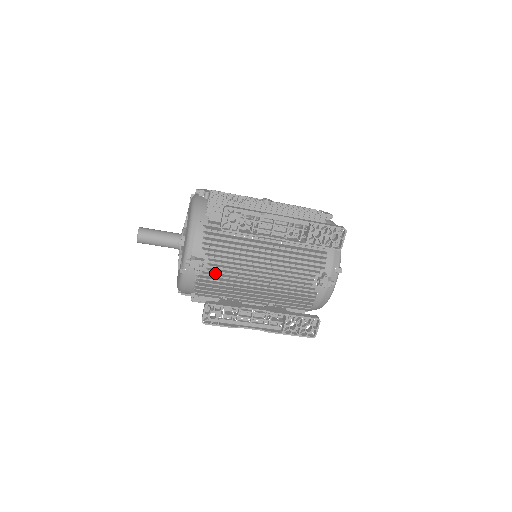
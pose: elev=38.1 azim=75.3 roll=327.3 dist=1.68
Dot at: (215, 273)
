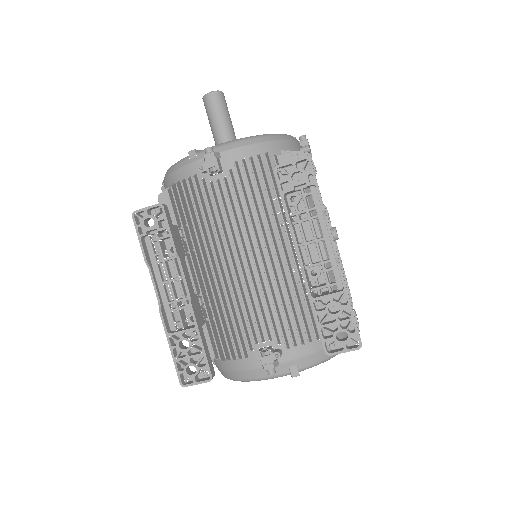
Dot at: (210, 197)
